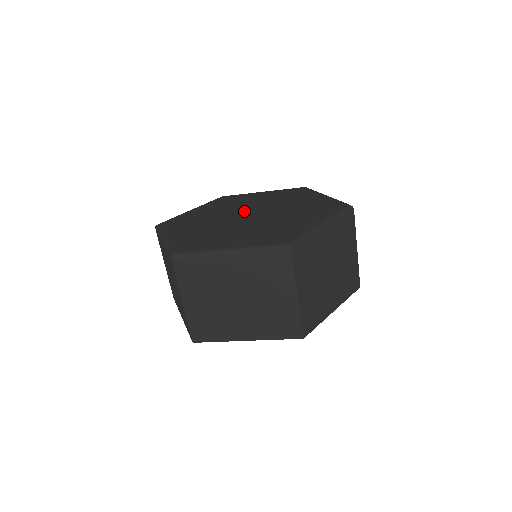
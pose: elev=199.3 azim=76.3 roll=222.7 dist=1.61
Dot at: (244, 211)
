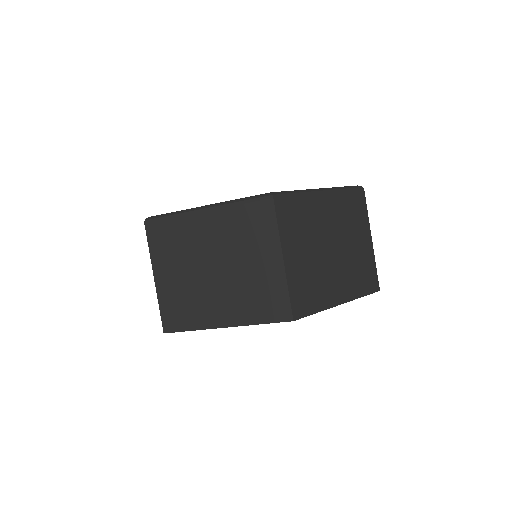
Dot at: occluded
